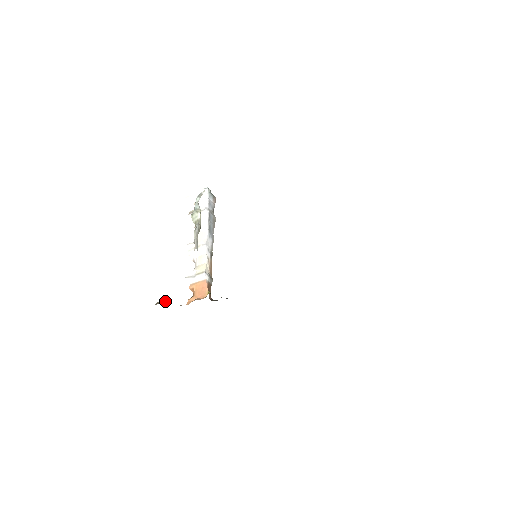
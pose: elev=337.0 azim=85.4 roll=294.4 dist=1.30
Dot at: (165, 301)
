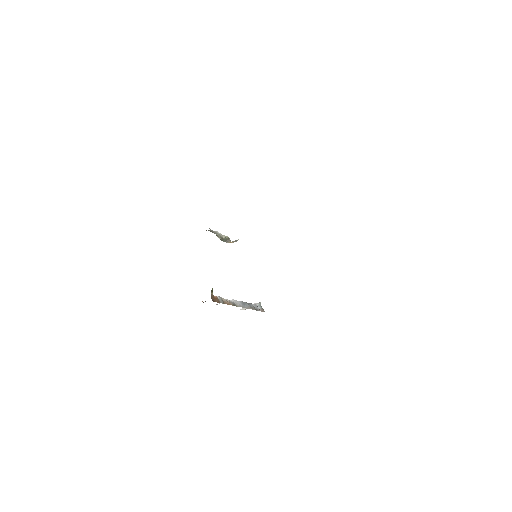
Dot at: occluded
